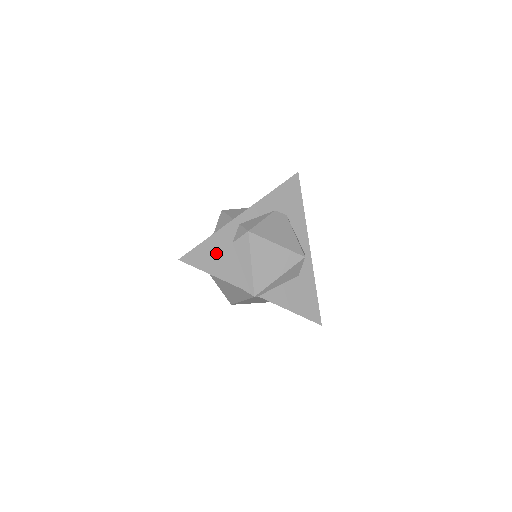
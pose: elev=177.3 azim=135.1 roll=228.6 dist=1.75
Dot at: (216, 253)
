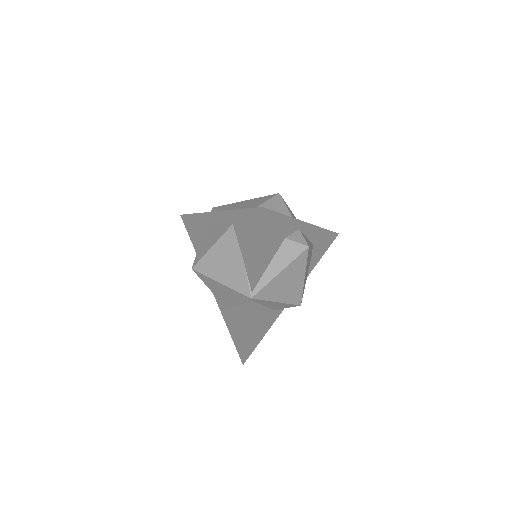
Dot at: (275, 233)
